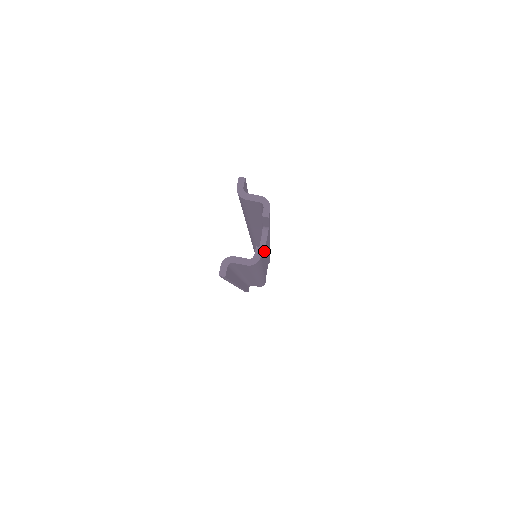
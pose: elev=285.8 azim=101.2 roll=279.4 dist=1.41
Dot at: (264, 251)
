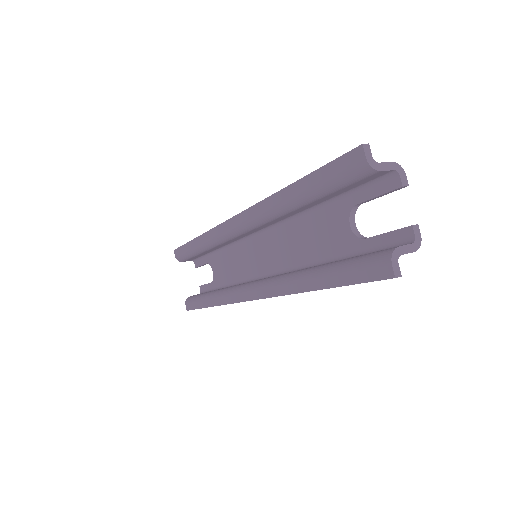
Dot at: (359, 235)
